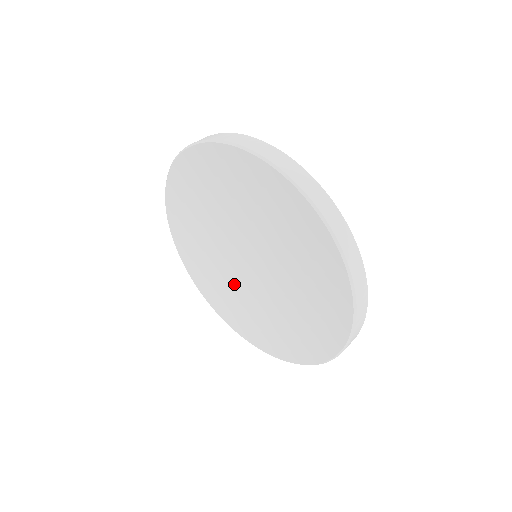
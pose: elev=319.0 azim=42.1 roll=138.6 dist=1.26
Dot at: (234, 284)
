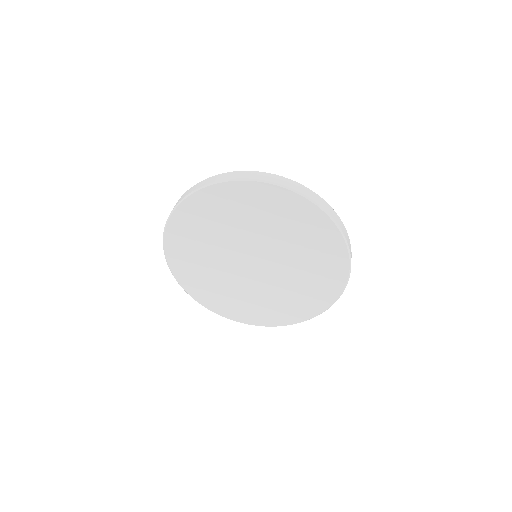
Dot at: (258, 290)
